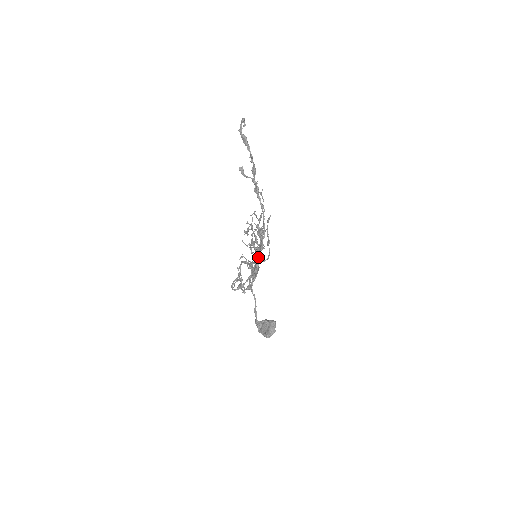
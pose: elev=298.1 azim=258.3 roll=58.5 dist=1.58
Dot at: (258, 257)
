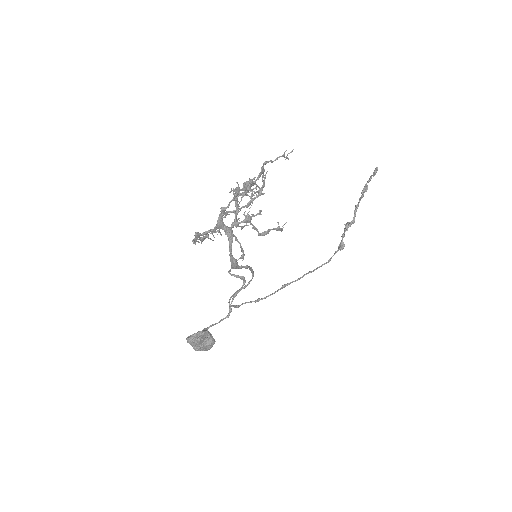
Dot at: (237, 225)
